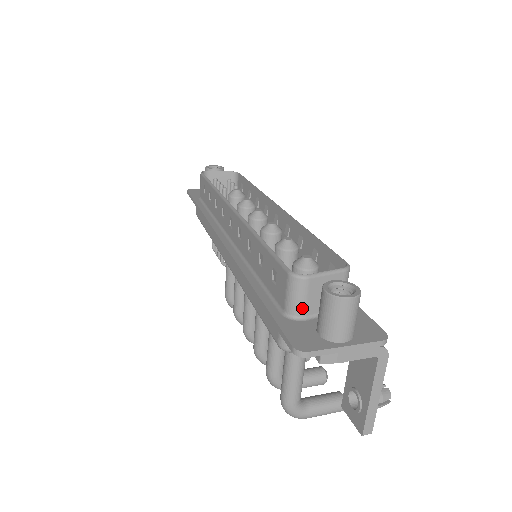
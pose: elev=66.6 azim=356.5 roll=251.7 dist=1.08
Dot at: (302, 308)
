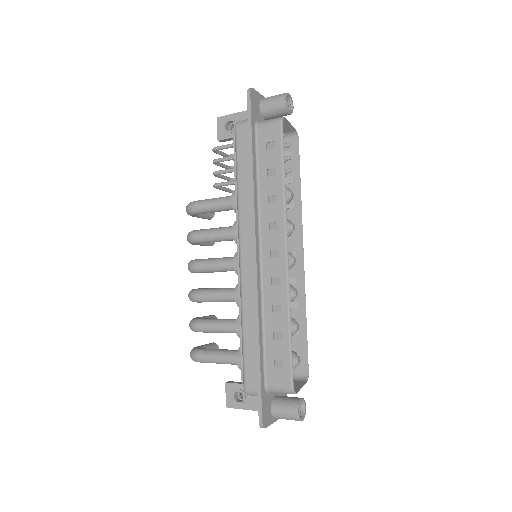
Dot at: occluded
